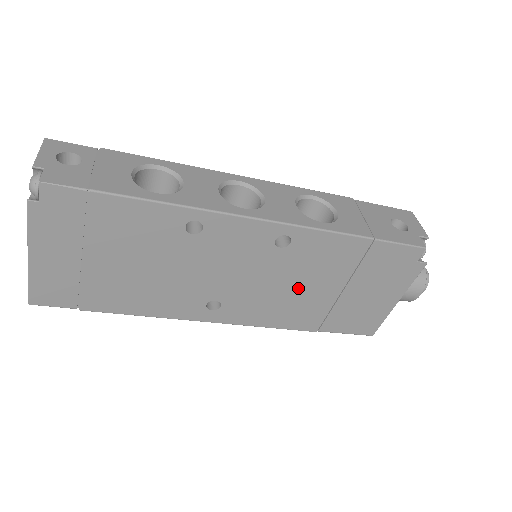
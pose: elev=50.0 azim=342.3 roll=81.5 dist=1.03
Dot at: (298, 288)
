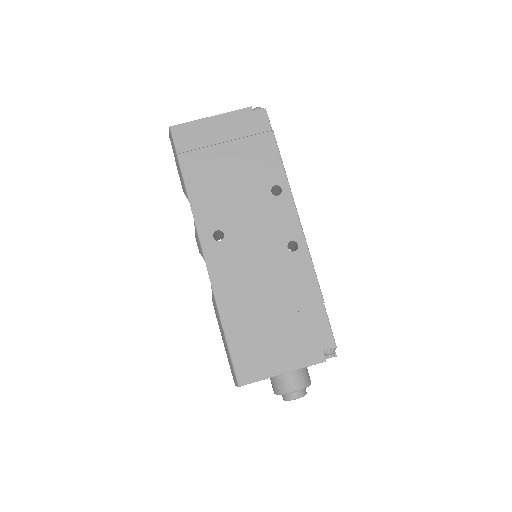
Dot at: (261, 283)
